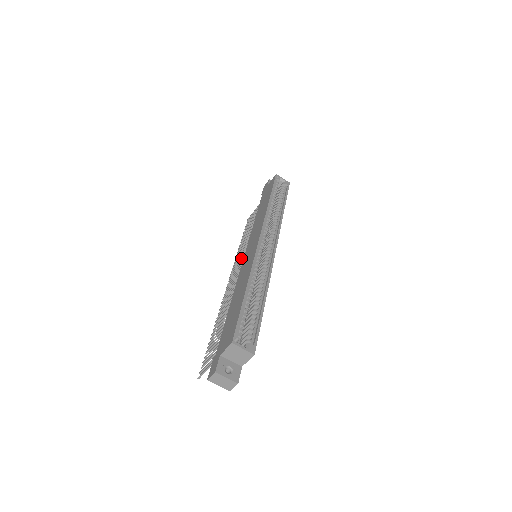
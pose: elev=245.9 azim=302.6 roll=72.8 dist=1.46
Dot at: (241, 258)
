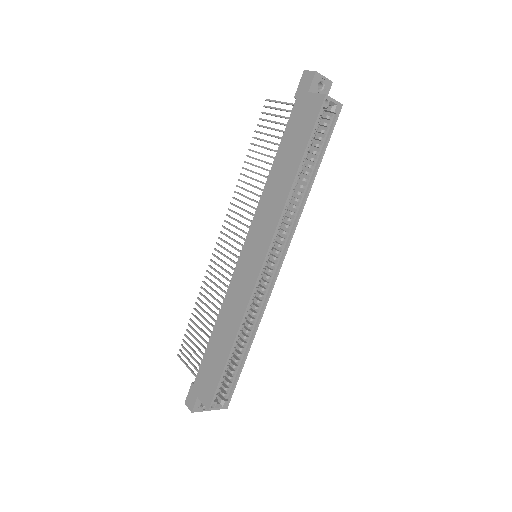
Dot at: (240, 216)
